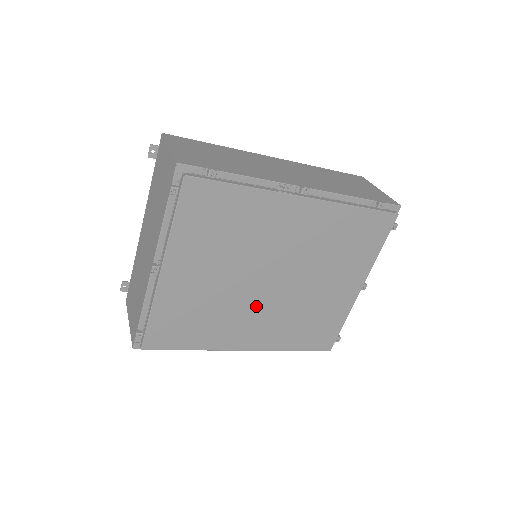
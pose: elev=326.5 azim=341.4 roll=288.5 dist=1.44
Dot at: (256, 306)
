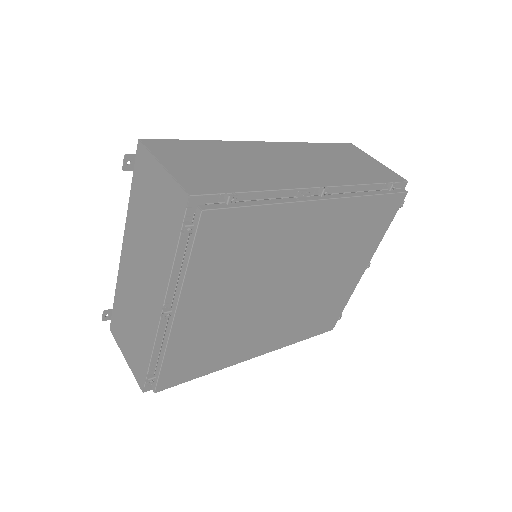
Dot at: (270, 315)
